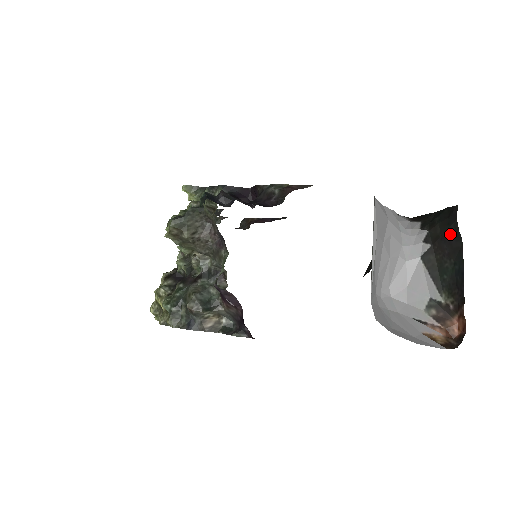
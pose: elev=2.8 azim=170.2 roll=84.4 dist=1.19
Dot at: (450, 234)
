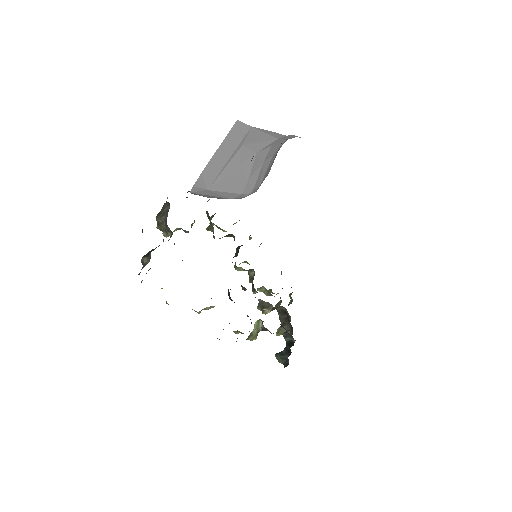
Dot at: occluded
